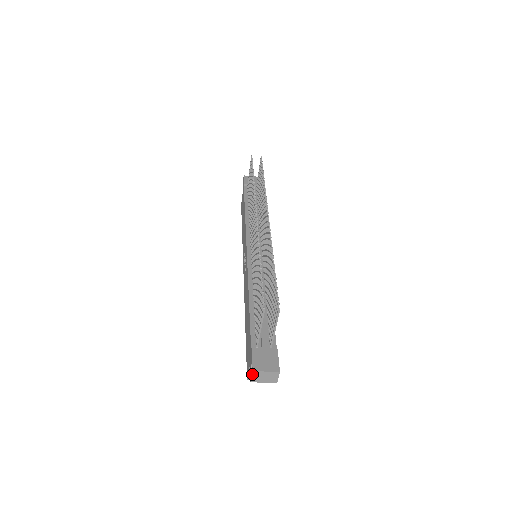
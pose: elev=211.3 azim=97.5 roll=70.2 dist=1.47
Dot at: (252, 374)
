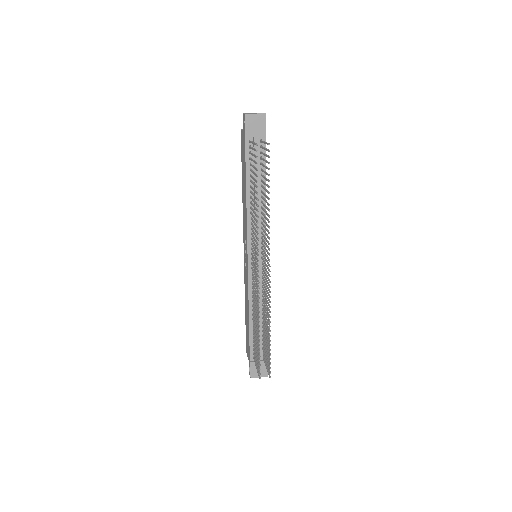
Dot at: (250, 376)
